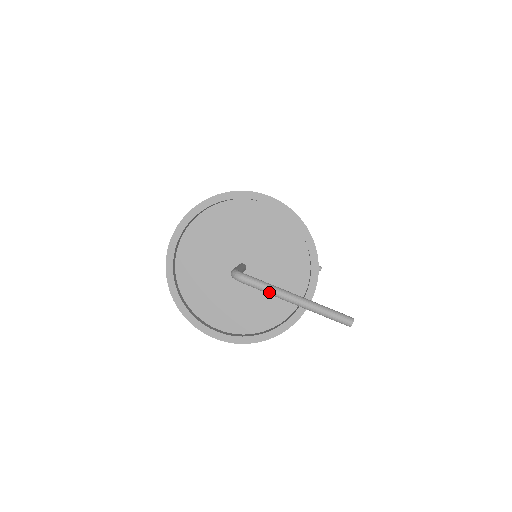
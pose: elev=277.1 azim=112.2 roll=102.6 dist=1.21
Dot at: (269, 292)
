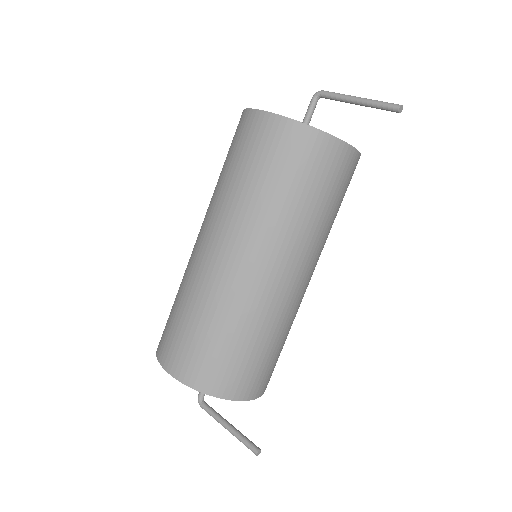
Dot at: (341, 94)
